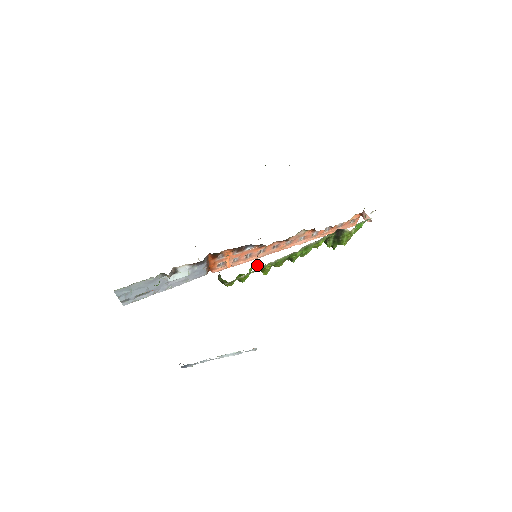
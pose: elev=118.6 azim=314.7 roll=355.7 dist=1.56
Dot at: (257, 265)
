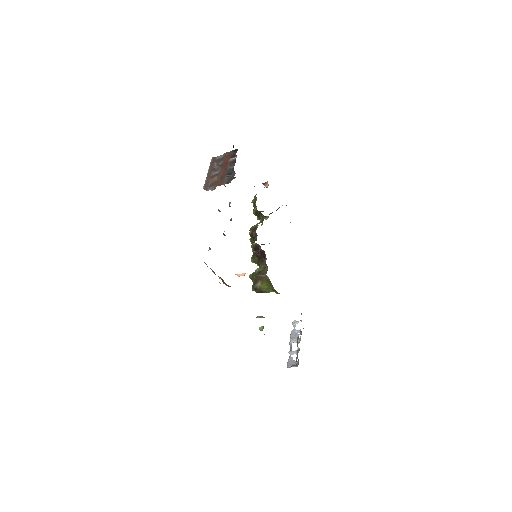
Dot at: occluded
